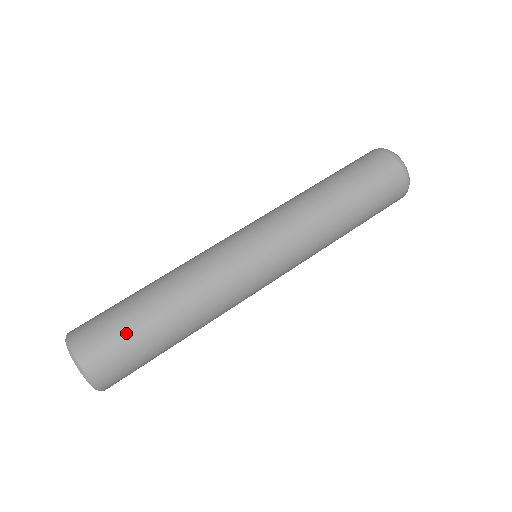
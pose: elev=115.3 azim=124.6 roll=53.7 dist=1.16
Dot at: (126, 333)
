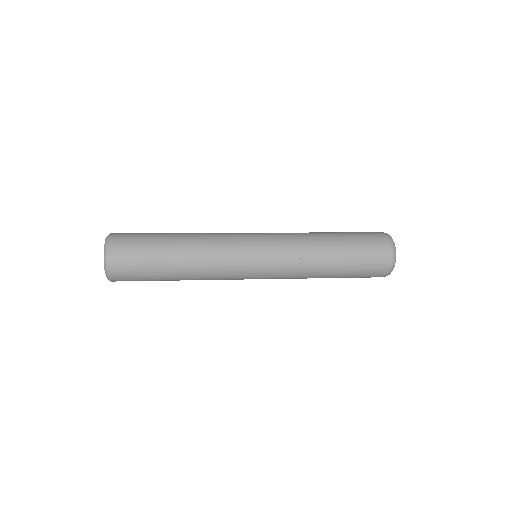
Dot at: (144, 242)
